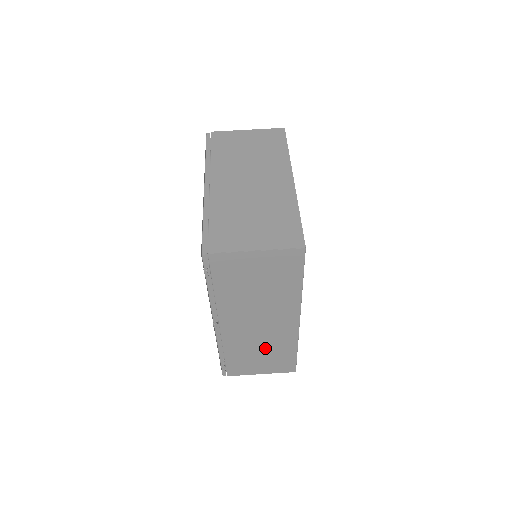
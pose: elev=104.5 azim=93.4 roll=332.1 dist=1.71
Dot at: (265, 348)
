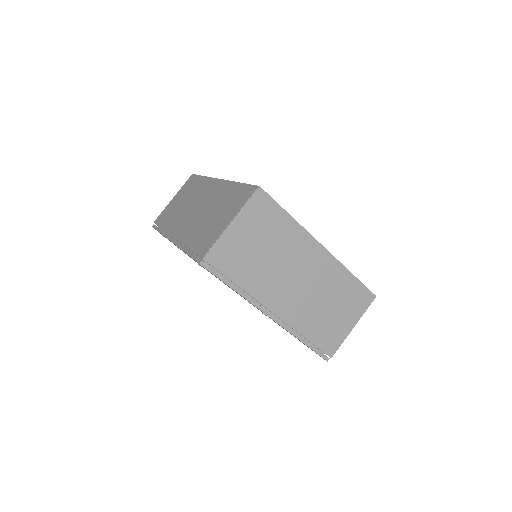
Dot at: occluded
